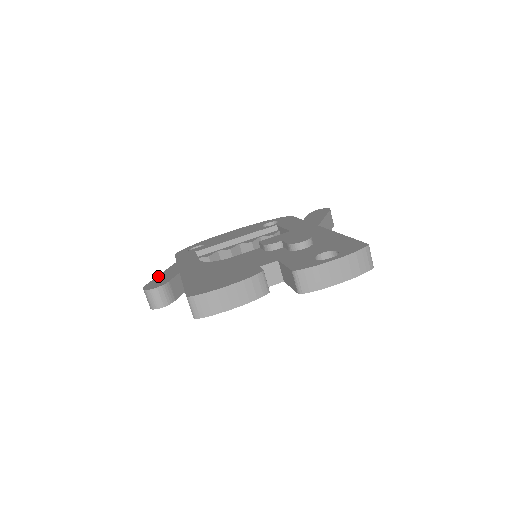
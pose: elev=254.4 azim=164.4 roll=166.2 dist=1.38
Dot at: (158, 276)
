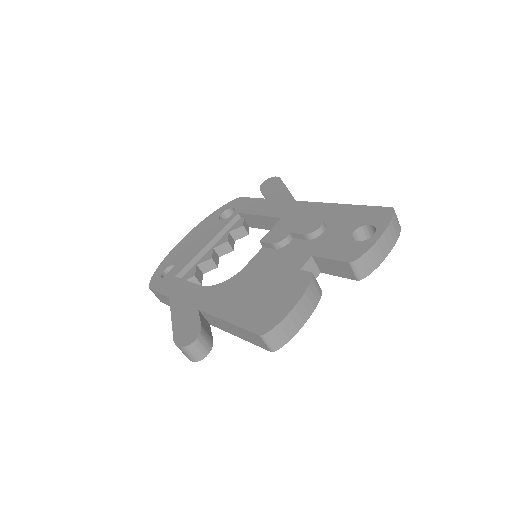
Dot at: (173, 324)
